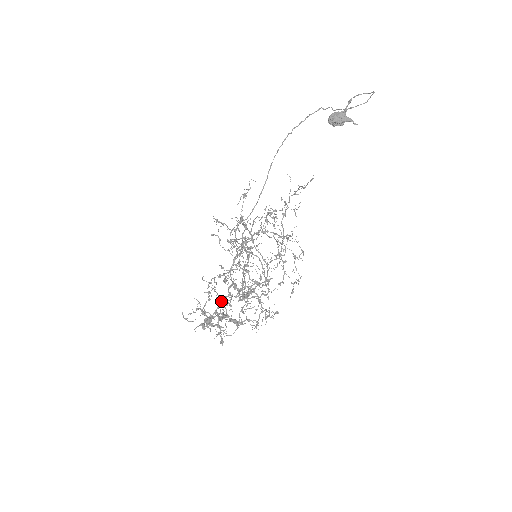
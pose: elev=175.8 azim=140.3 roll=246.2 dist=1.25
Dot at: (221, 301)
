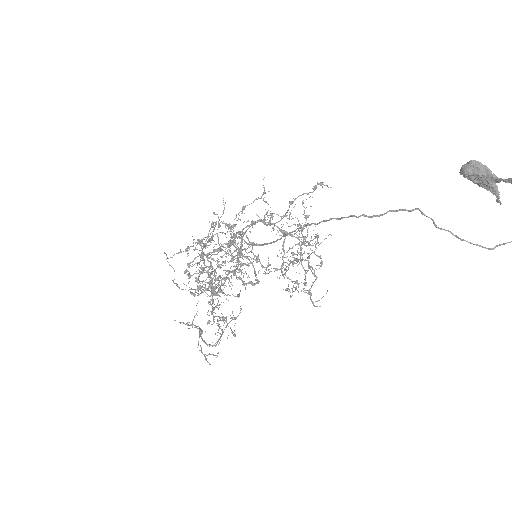
Dot at: (216, 249)
